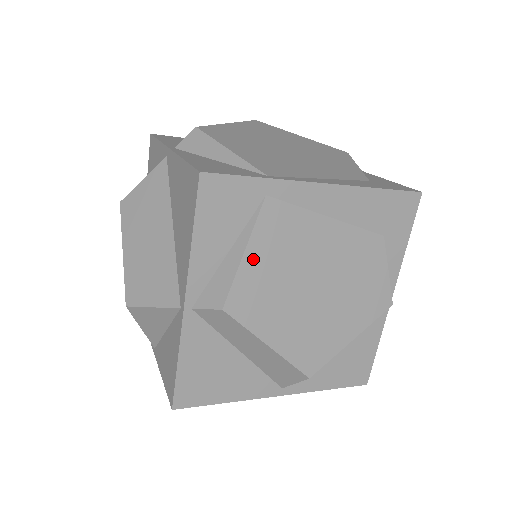
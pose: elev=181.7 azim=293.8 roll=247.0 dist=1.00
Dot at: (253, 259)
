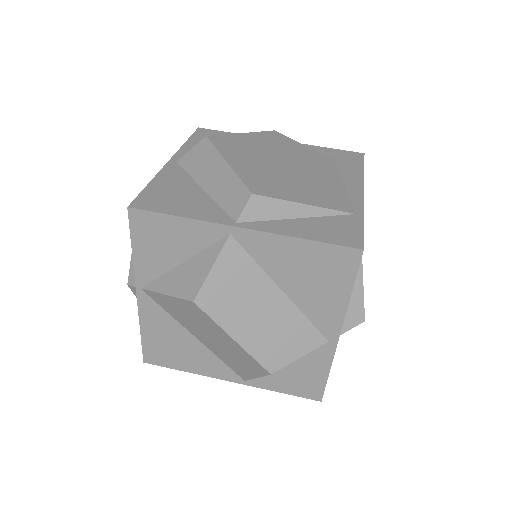
Dot at: occluded
